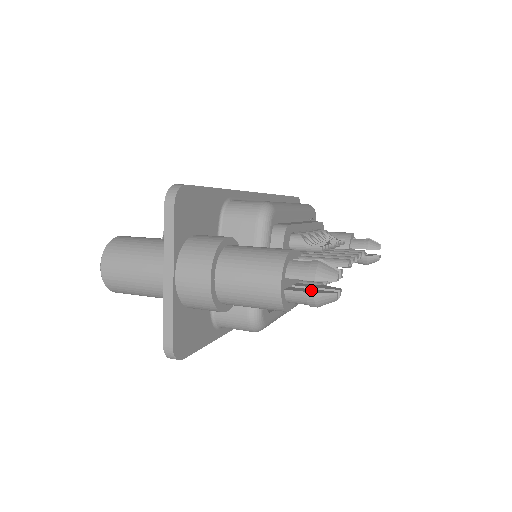
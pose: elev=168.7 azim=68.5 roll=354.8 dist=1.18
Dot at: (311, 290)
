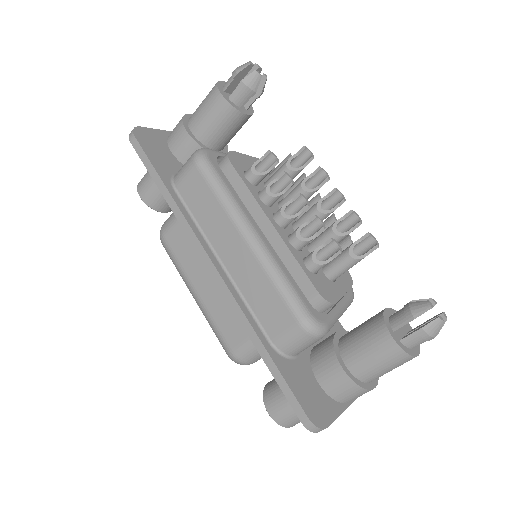
Dot at: (240, 77)
